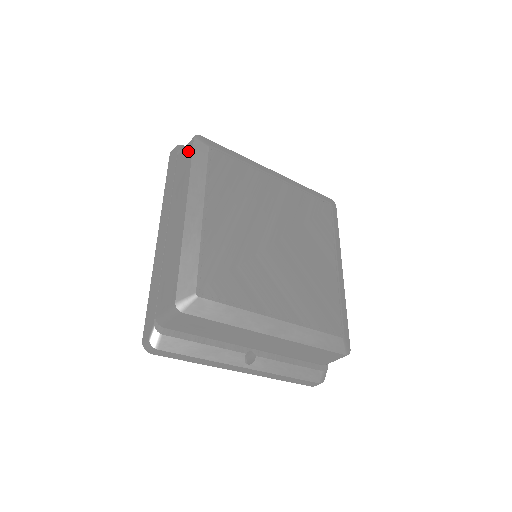
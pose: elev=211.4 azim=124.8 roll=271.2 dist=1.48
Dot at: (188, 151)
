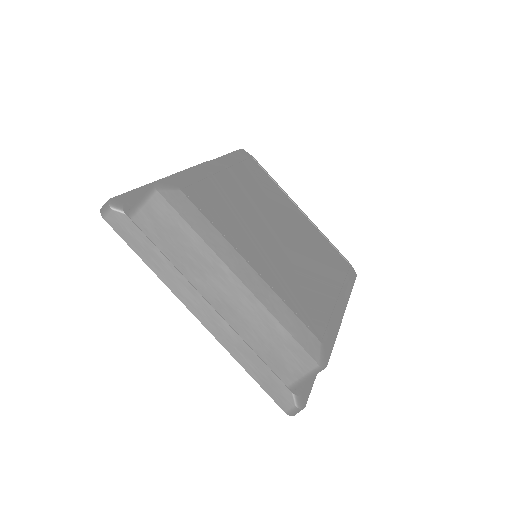
Dot at: (161, 210)
